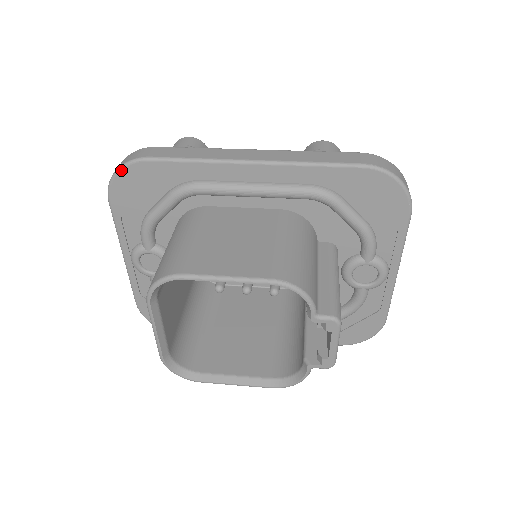
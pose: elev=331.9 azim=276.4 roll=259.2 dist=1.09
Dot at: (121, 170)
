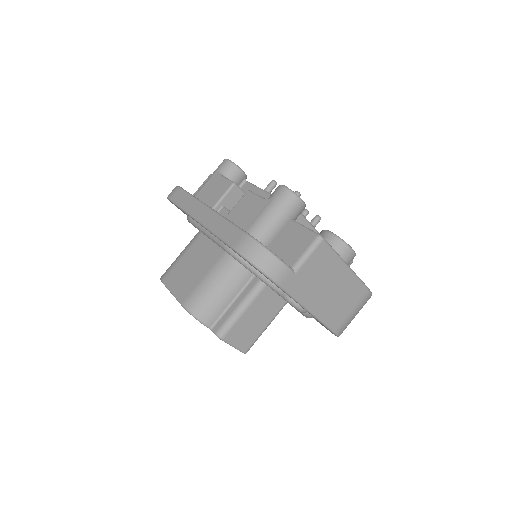
Dot at: occluded
